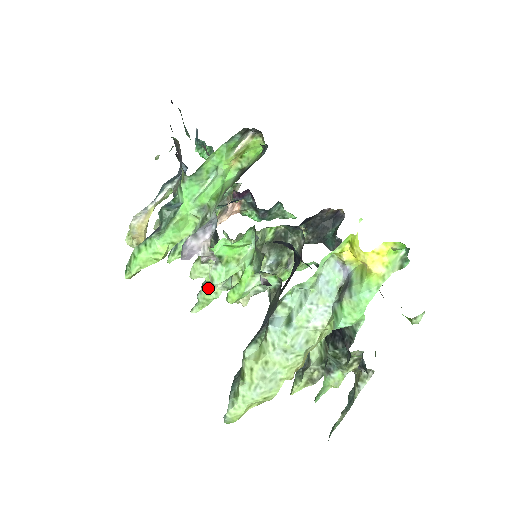
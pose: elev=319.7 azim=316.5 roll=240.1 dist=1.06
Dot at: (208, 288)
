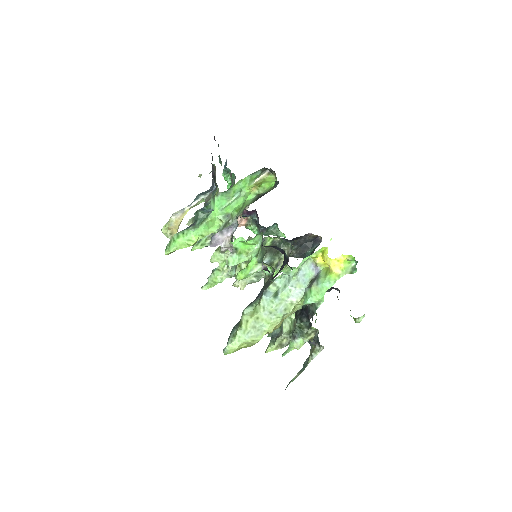
Dot at: (216, 274)
